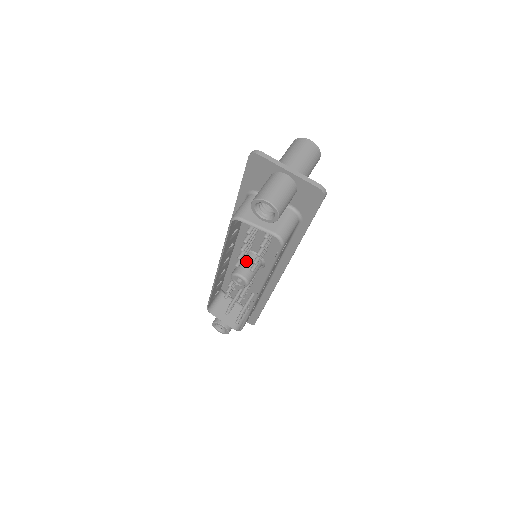
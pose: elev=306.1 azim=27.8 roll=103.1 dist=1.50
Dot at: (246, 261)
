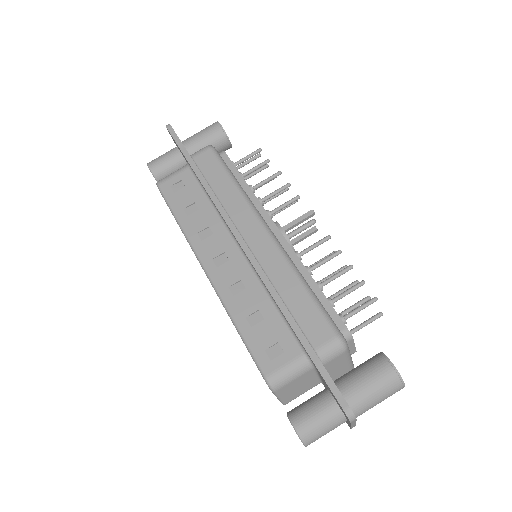
Dot at: occluded
